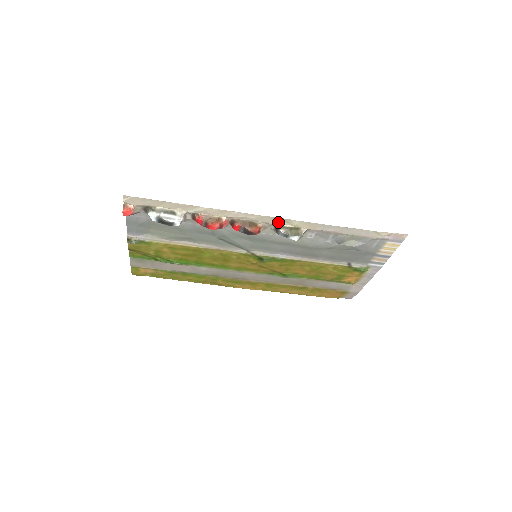
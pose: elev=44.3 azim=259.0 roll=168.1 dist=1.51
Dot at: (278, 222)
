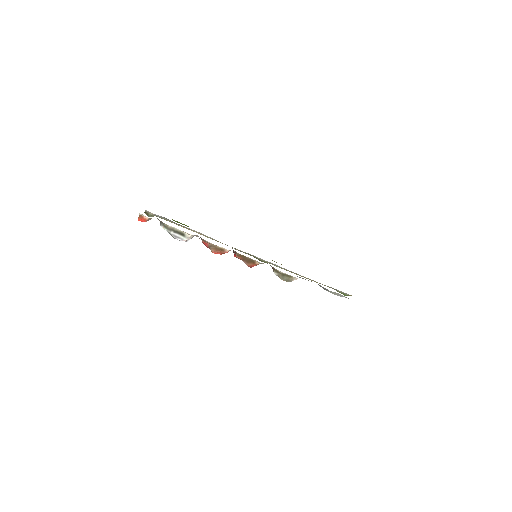
Dot at: (274, 268)
